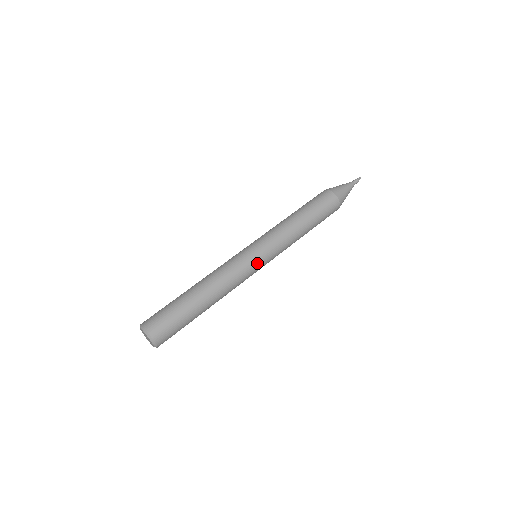
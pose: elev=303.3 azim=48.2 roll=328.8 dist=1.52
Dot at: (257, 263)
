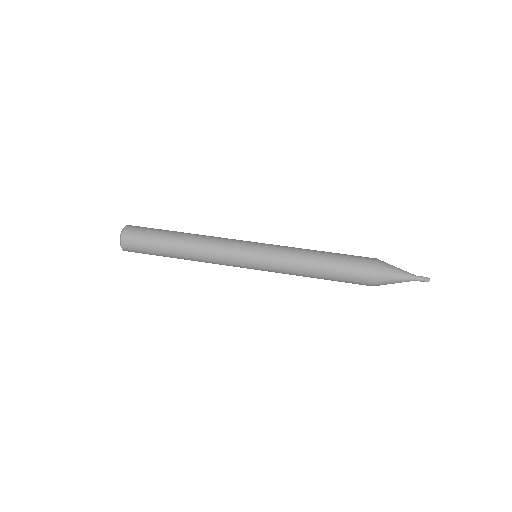
Dot at: (246, 251)
